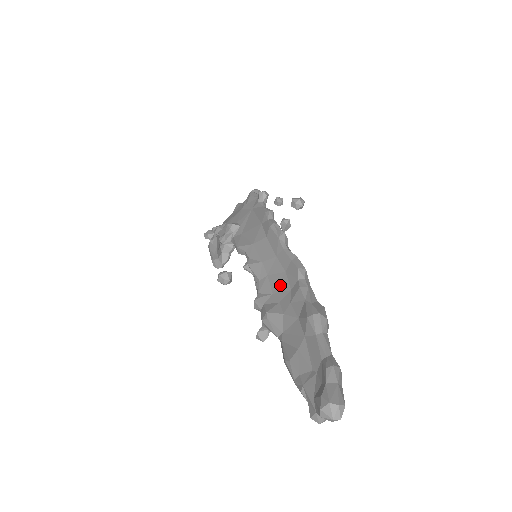
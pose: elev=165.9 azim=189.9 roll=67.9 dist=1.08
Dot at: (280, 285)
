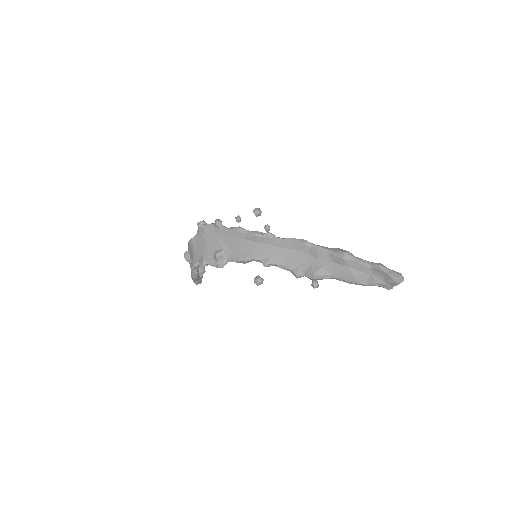
Dot at: (300, 257)
